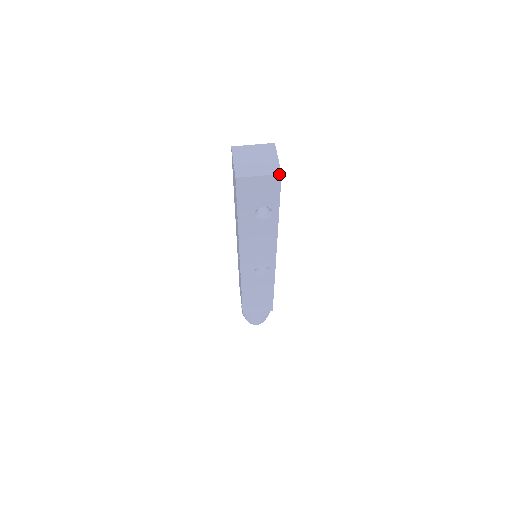
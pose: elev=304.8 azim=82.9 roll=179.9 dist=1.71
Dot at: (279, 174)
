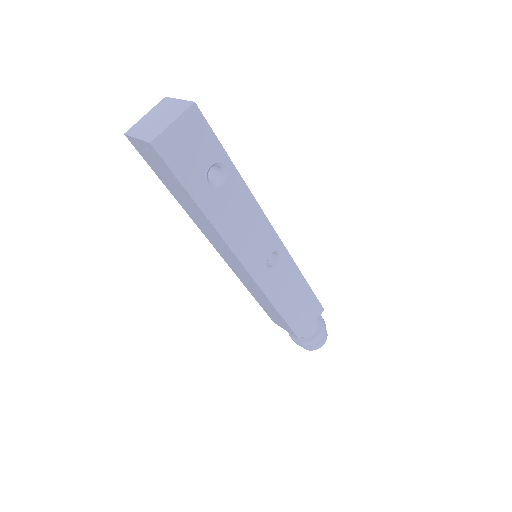
Dot at: (192, 104)
